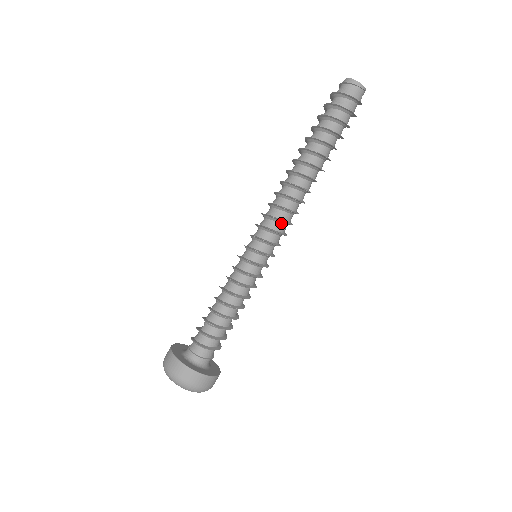
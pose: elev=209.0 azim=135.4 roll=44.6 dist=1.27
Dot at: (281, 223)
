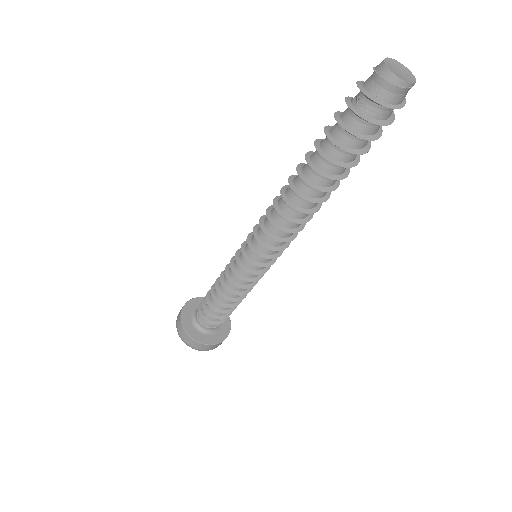
Dot at: (280, 239)
